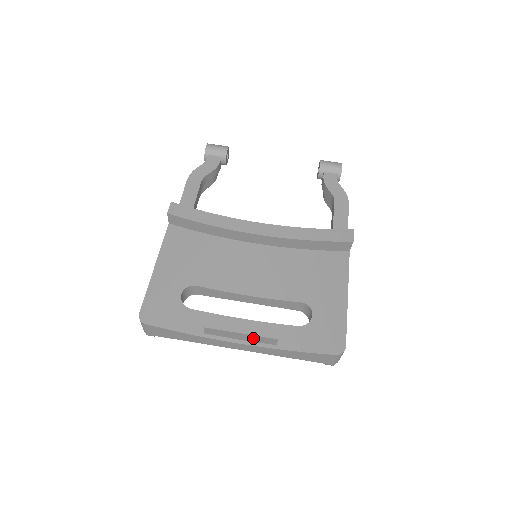
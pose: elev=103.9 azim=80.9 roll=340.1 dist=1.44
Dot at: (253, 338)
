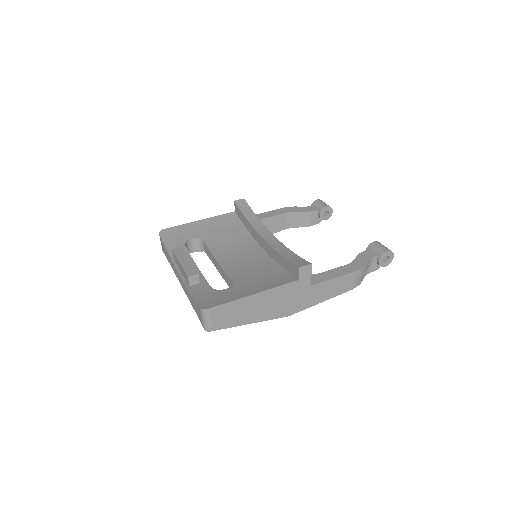
Dot at: (183, 272)
